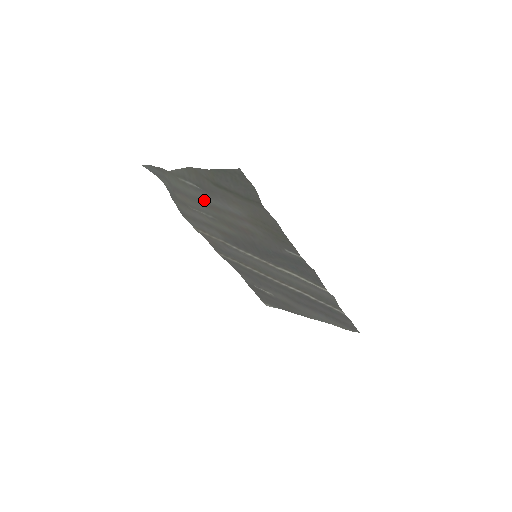
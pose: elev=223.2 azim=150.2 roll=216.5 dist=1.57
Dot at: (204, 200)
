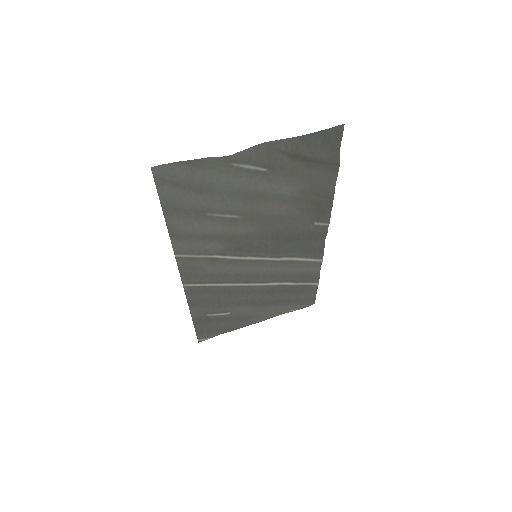
Dot at: (251, 189)
